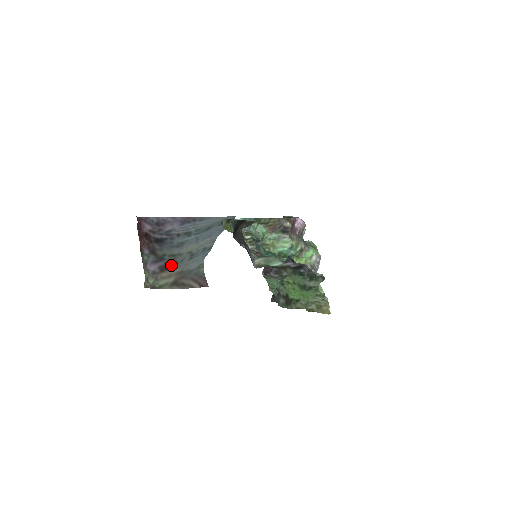
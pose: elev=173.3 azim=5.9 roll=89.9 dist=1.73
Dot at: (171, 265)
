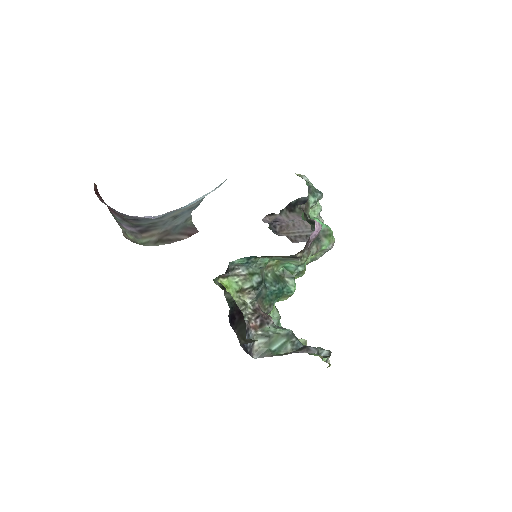
Dot at: (151, 228)
